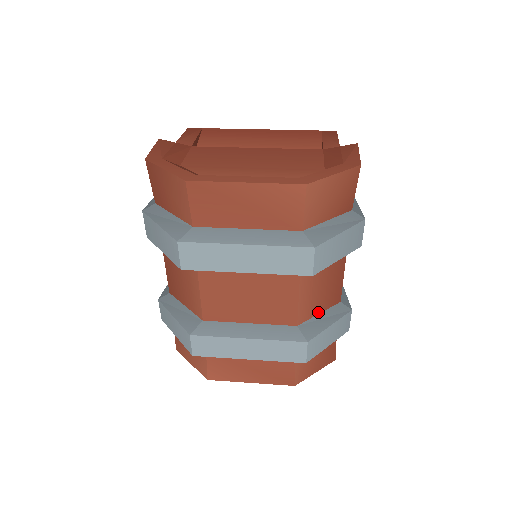
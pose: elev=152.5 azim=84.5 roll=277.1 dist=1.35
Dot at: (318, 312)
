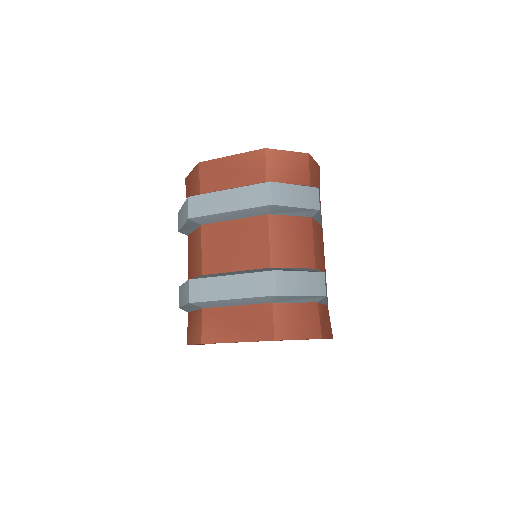
Dot at: (292, 266)
